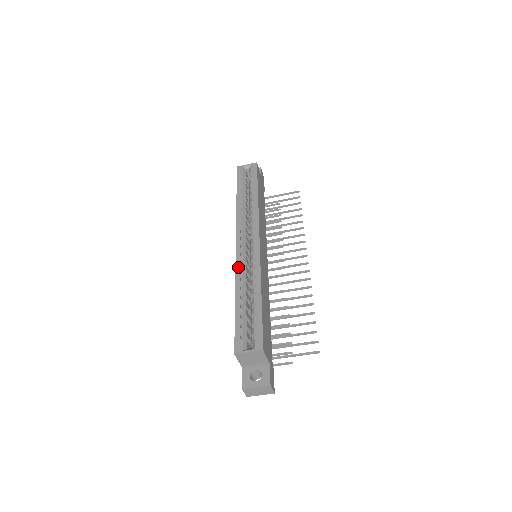
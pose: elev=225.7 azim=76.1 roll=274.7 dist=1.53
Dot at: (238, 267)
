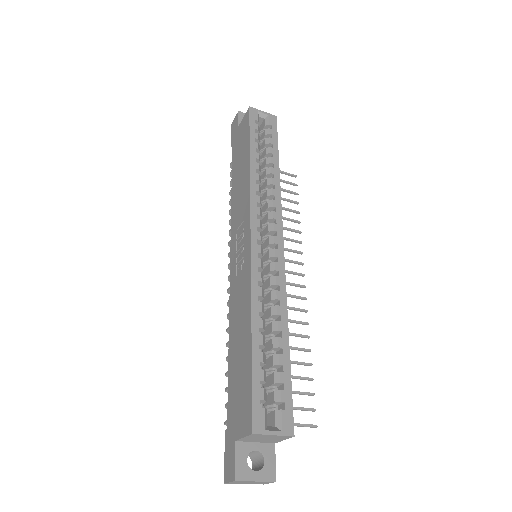
Dot at: (255, 277)
